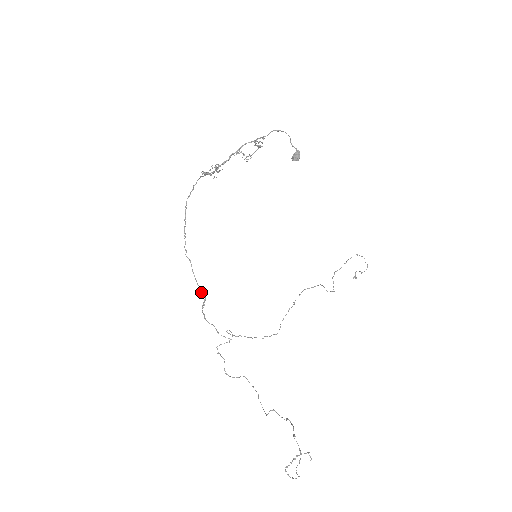
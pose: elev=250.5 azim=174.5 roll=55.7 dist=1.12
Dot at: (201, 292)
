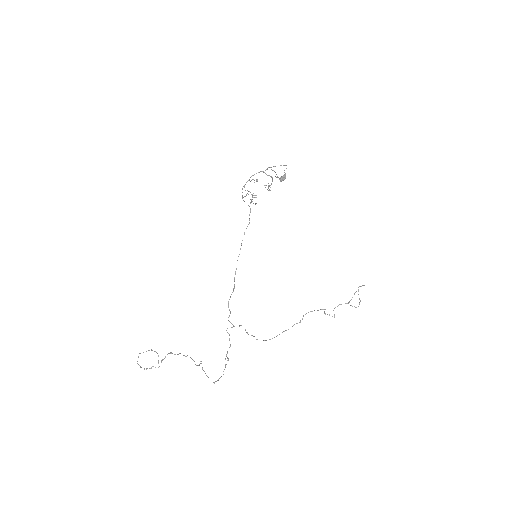
Dot at: (234, 288)
